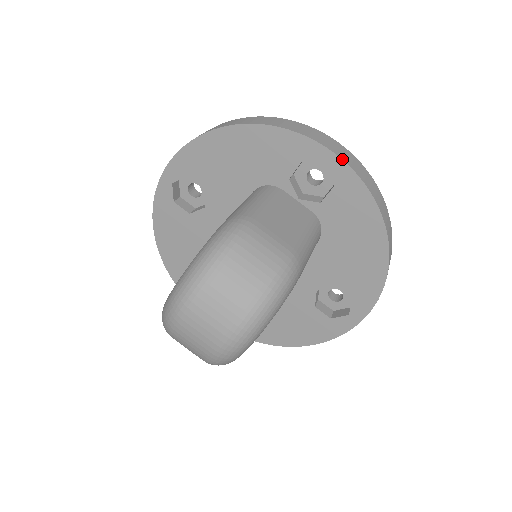
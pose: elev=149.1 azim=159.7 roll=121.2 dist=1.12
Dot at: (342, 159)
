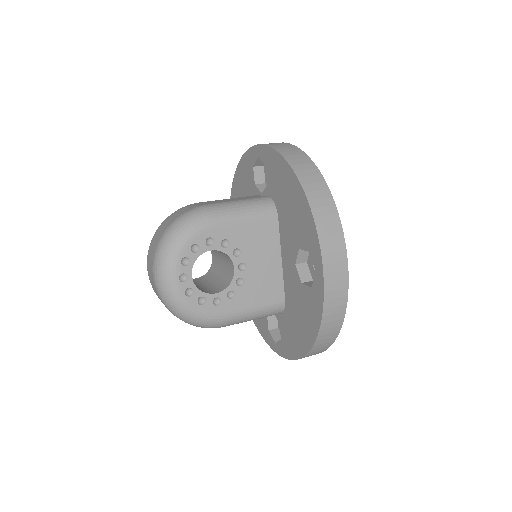
Dot at: (260, 144)
